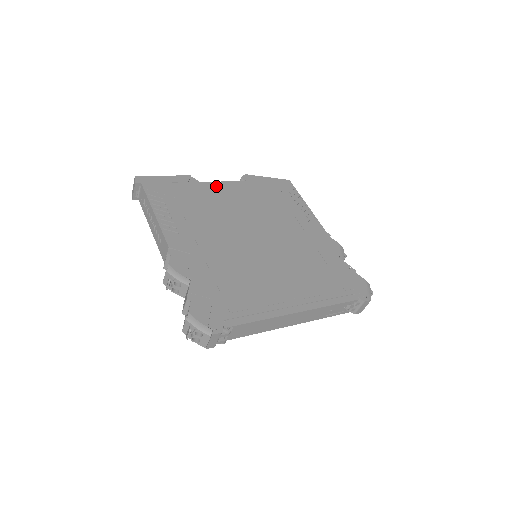
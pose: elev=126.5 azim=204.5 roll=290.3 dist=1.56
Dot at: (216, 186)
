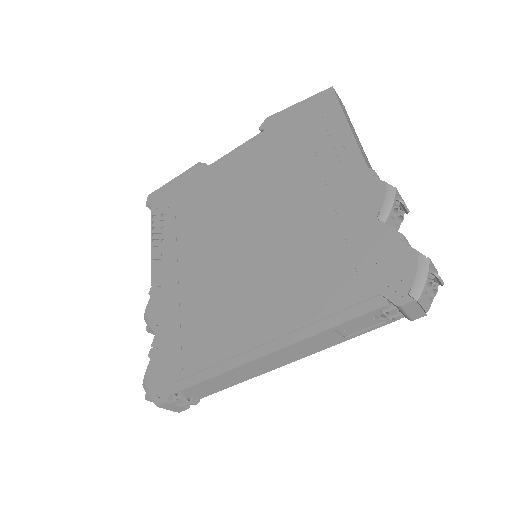
Dot at: (223, 163)
